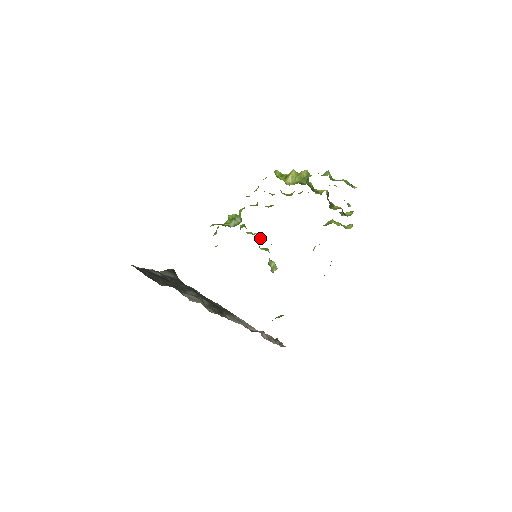
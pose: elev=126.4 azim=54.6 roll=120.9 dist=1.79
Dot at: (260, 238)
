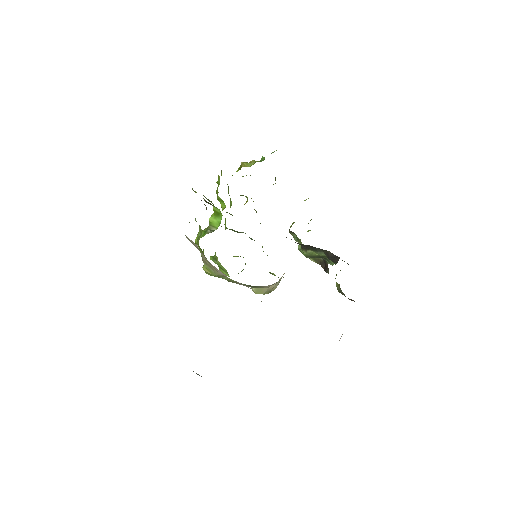
Dot at: occluded
